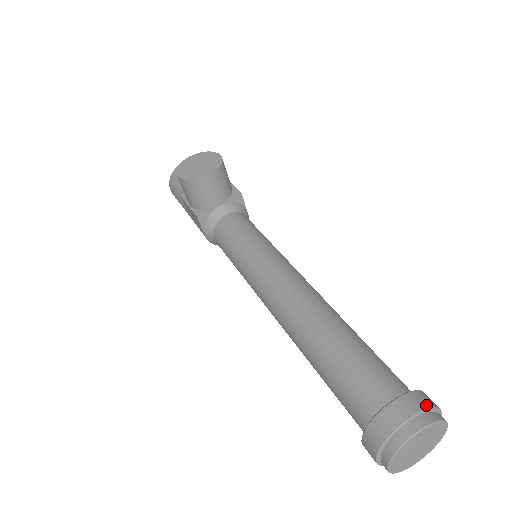
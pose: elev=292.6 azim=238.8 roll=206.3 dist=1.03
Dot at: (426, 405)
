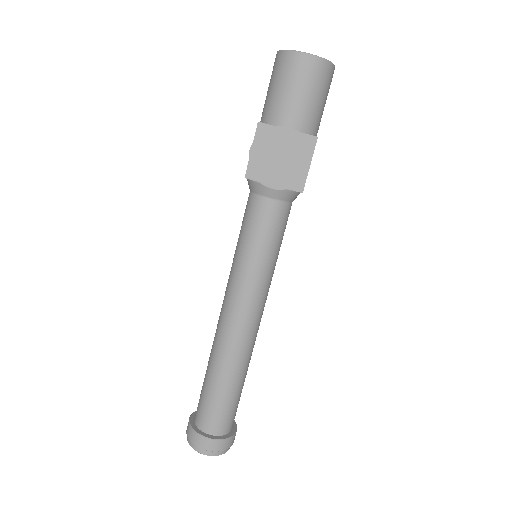
Dot at: (222, 449)
